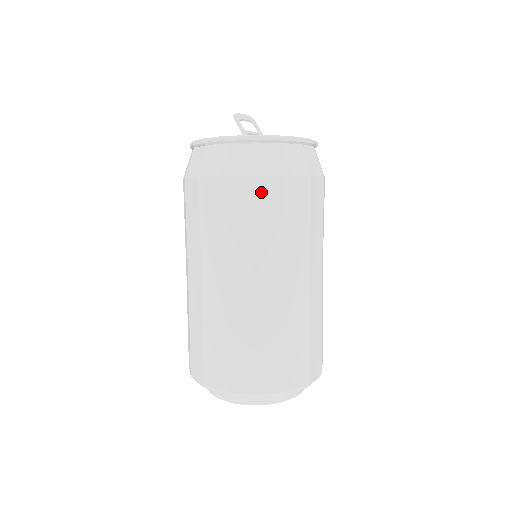
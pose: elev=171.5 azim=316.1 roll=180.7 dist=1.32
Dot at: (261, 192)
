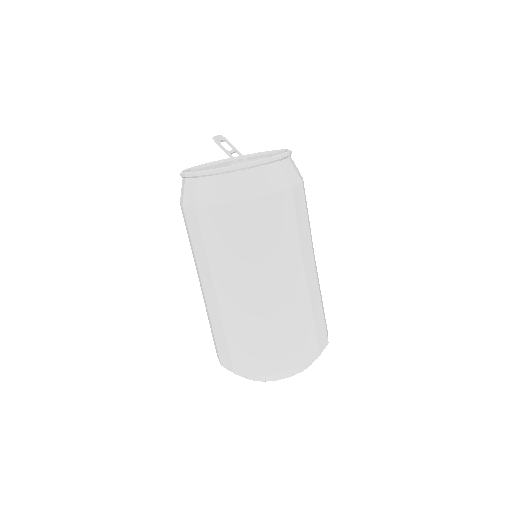
Dot at: (277, 207)
